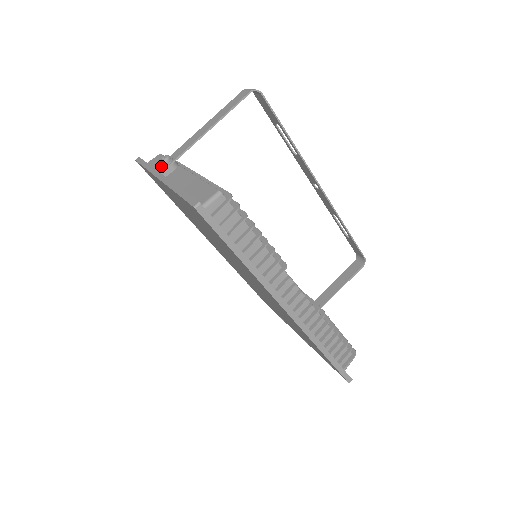
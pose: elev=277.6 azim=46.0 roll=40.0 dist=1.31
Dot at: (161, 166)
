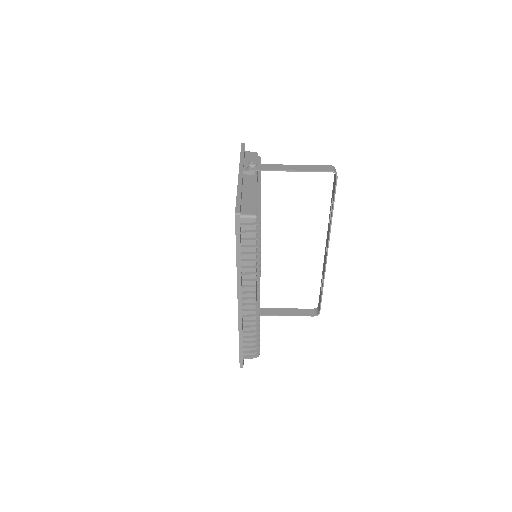
Dot at: (247, 166)
